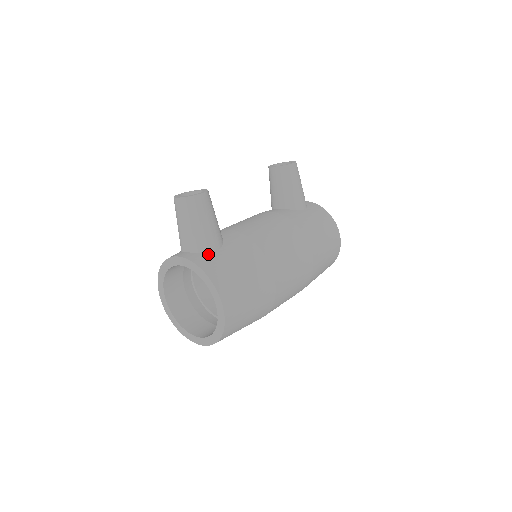
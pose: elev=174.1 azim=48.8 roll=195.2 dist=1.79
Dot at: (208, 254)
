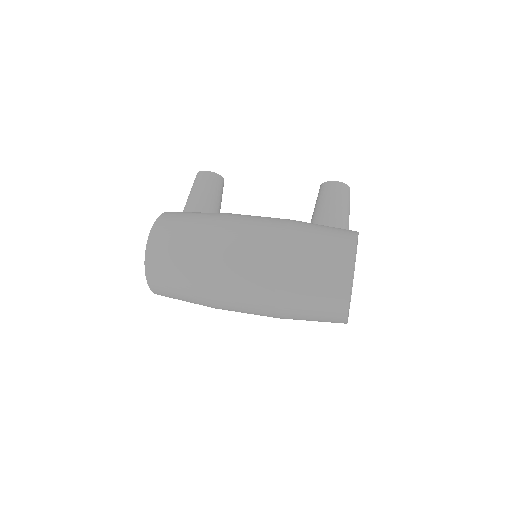
Dot at: occluded
